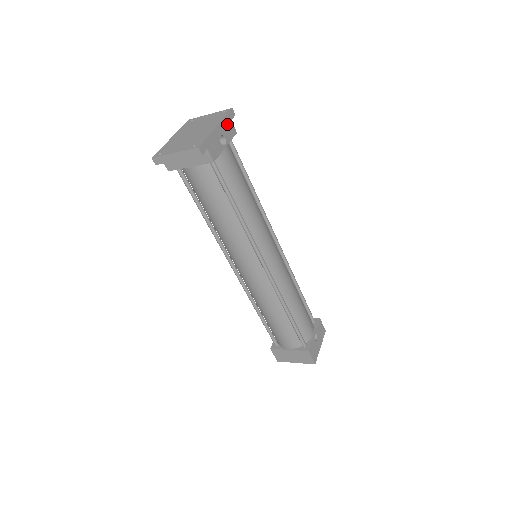
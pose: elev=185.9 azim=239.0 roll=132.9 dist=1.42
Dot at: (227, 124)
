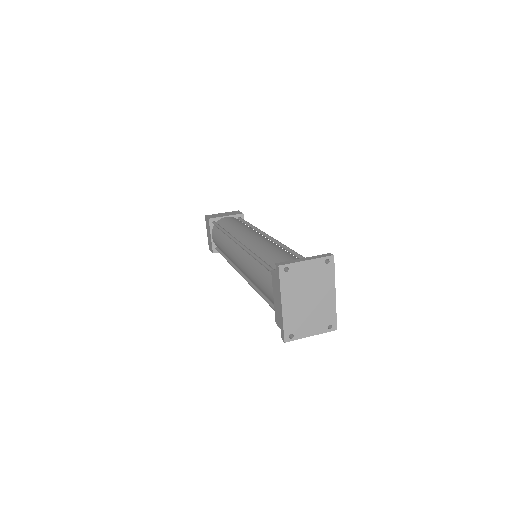
Dot at: occluded
